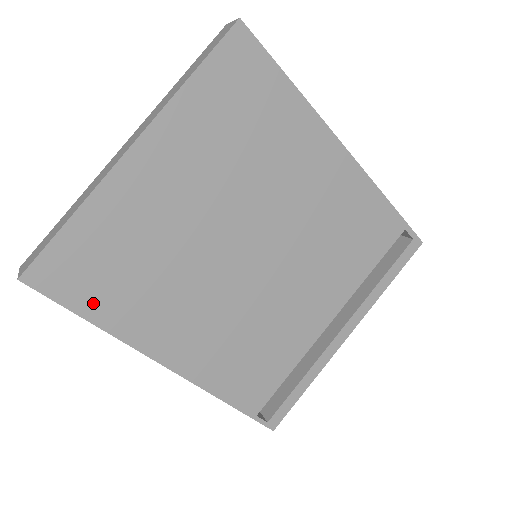
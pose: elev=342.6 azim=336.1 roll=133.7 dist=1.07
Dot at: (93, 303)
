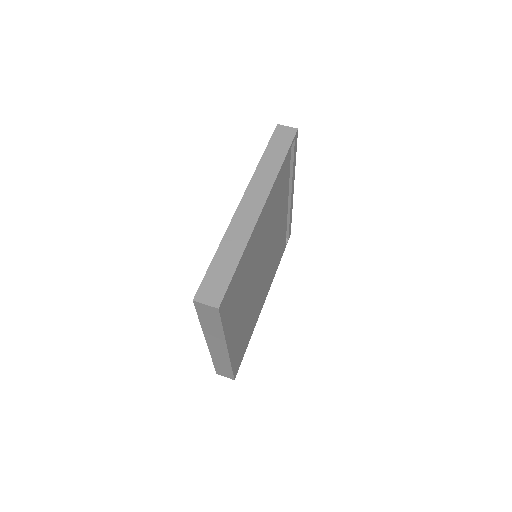
Dot at: (246, 345)
